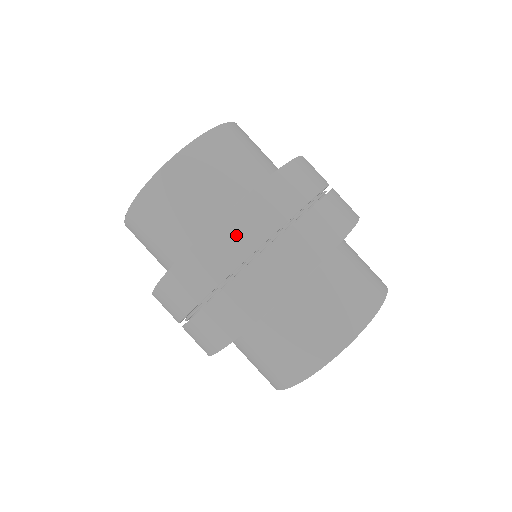
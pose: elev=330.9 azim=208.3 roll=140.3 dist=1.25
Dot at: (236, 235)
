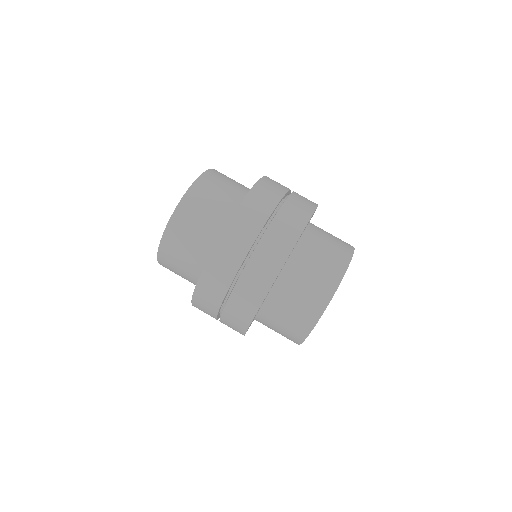
Dot at: (269, 190)
